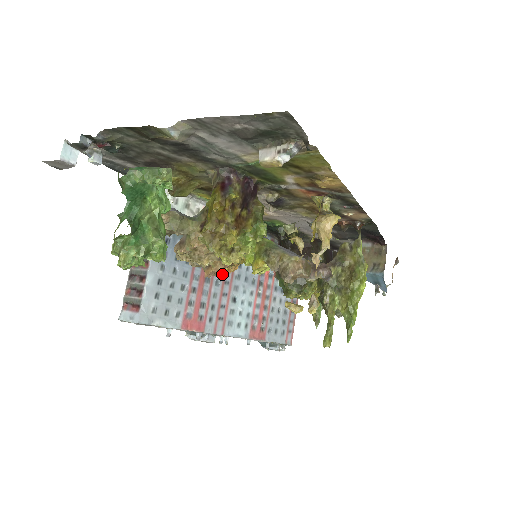
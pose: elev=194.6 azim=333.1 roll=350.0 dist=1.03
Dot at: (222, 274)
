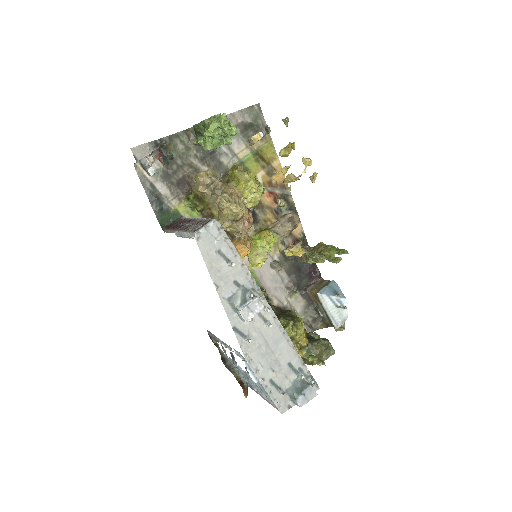
Dot at: occluded
